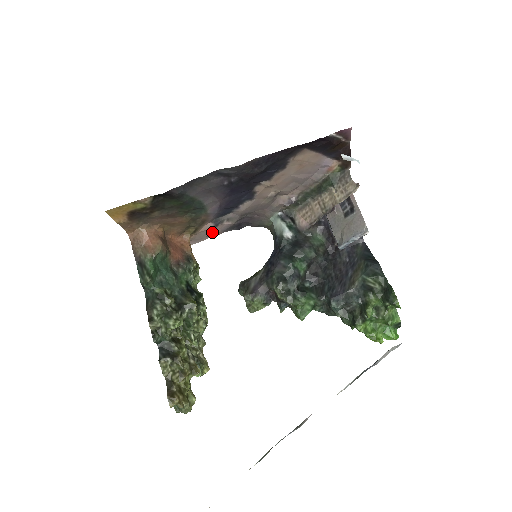
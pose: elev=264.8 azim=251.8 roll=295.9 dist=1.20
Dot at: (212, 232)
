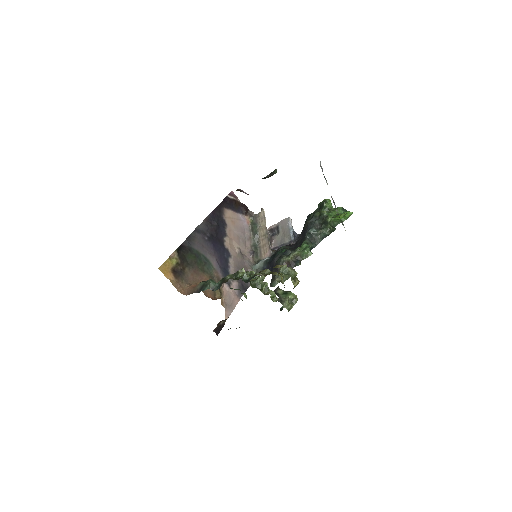
Dot at: (232, 295)
